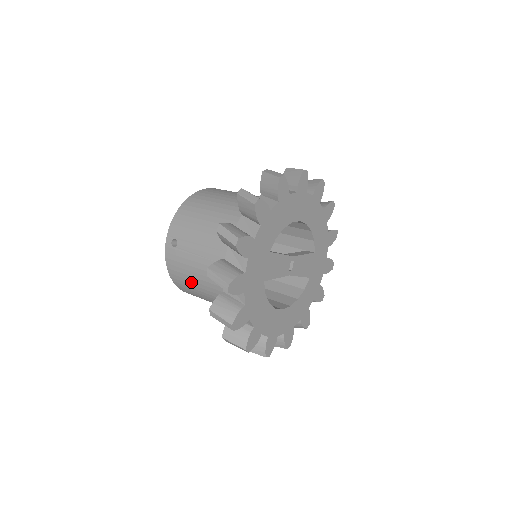
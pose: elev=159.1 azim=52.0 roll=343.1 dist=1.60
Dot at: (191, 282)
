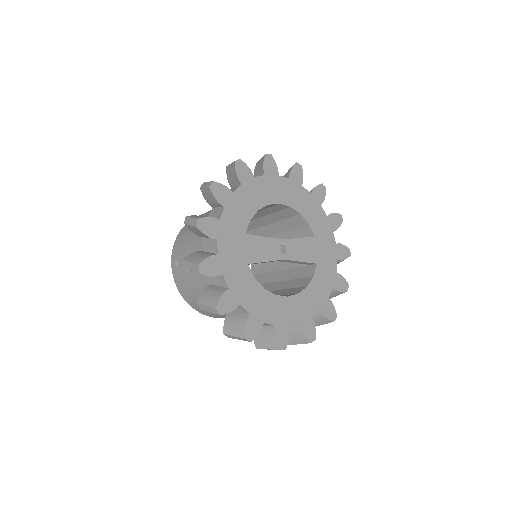
Dot at: (198, 296)
